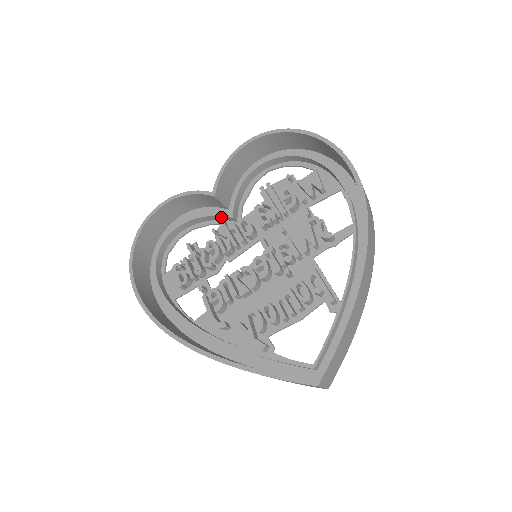
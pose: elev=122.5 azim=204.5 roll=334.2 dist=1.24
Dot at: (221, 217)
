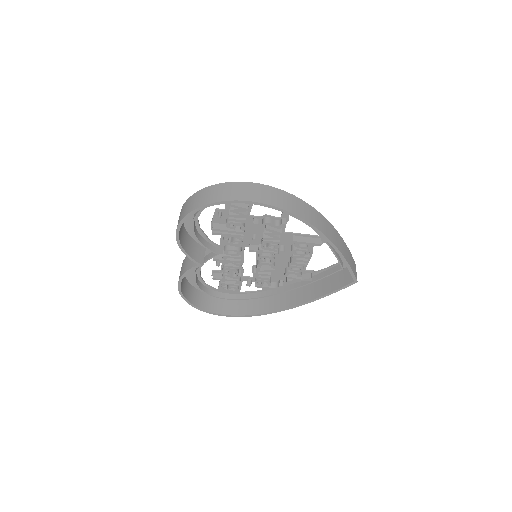
Dot at: (211, 257)
